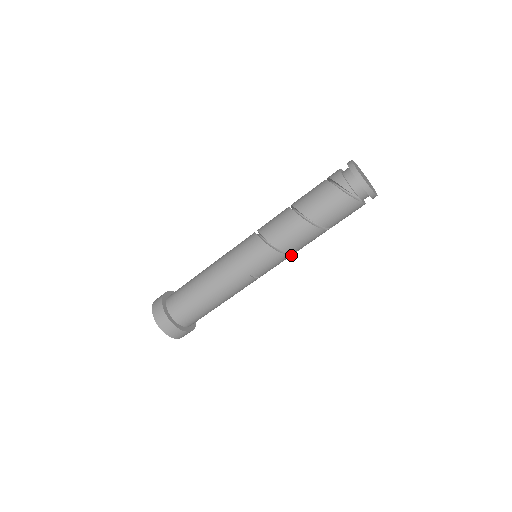
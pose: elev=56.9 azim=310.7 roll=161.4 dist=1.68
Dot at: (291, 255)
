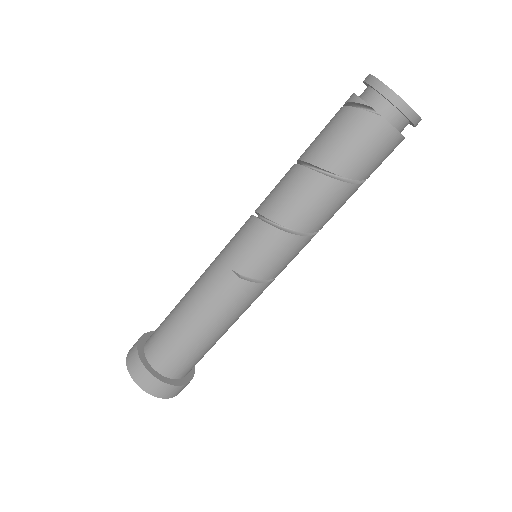
Dot at: (294, 239)
